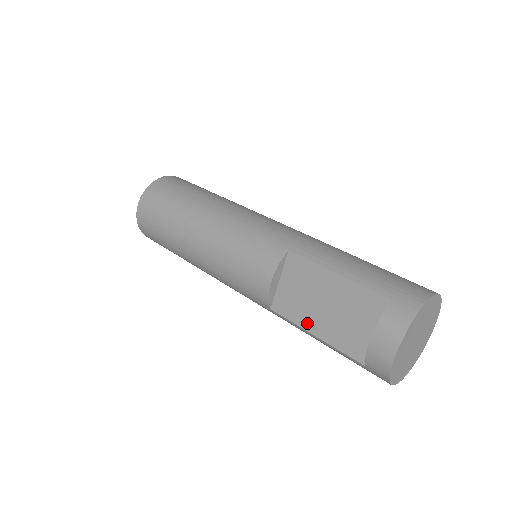
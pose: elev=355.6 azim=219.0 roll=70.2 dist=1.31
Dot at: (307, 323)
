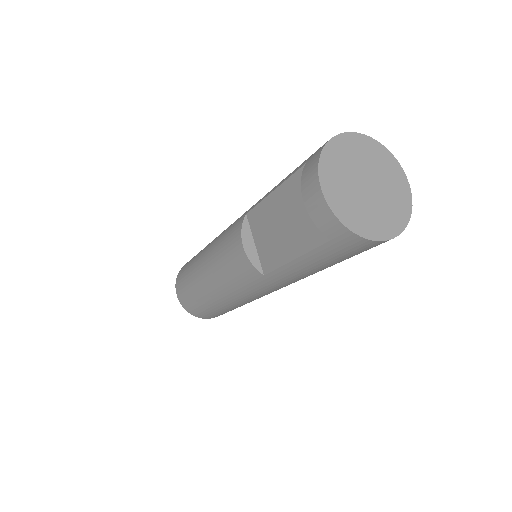
Dot at: (284, 256)
